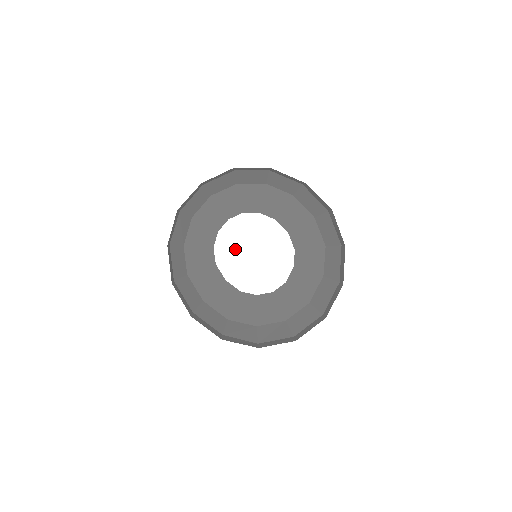
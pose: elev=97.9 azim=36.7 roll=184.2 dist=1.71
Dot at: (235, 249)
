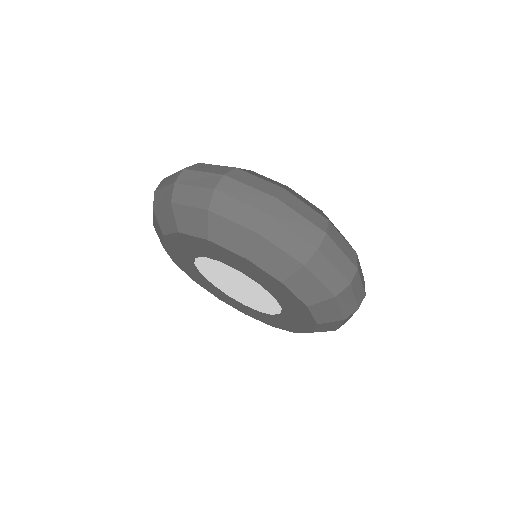
Dot at: (217, 275)
